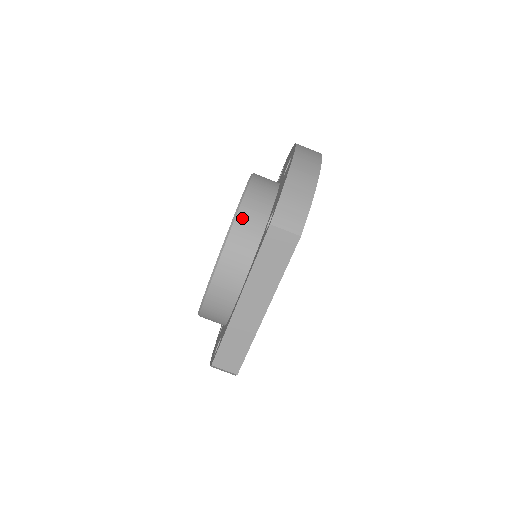
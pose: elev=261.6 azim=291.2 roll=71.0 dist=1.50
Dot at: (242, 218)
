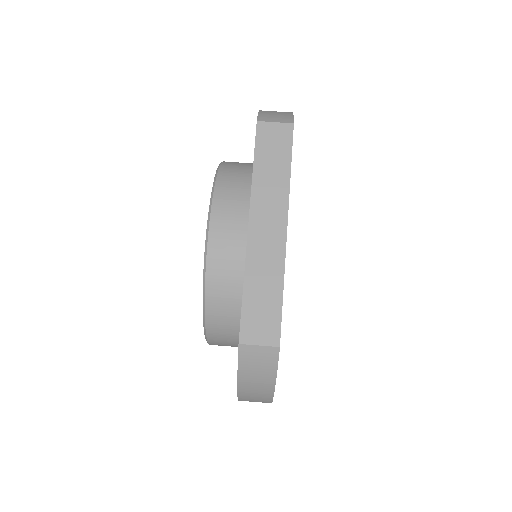
Dot at: (226, 167)
